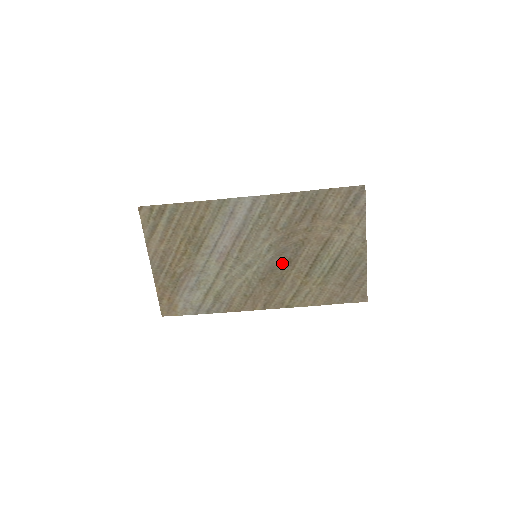
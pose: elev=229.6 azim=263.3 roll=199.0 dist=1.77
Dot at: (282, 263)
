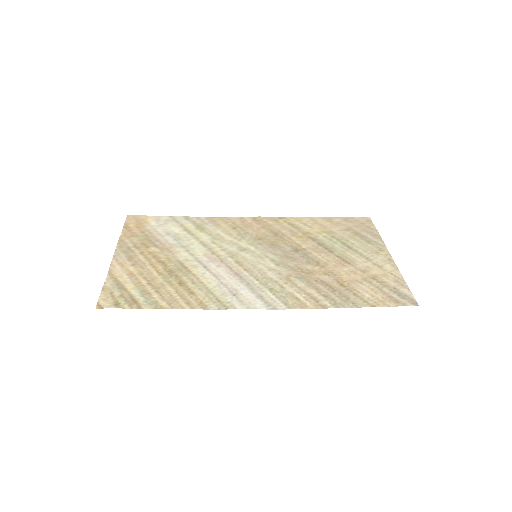
Dot at: (286, 249)
